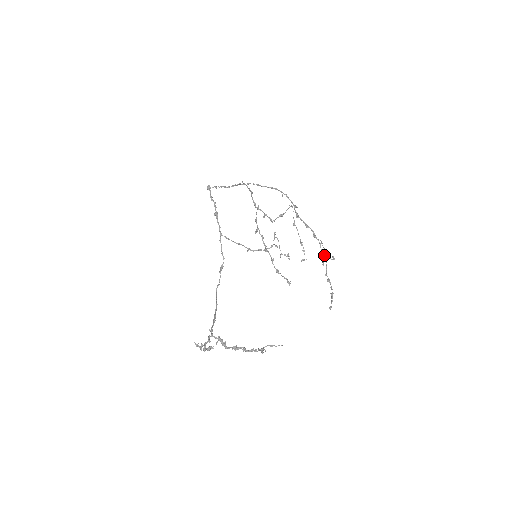
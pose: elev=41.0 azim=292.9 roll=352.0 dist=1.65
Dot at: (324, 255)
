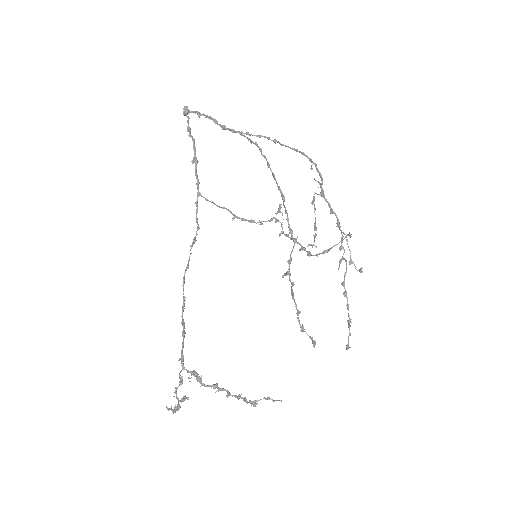
Dot at: (344, 252)
